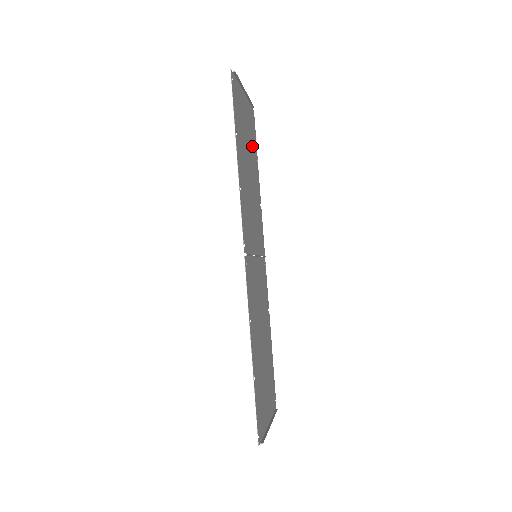
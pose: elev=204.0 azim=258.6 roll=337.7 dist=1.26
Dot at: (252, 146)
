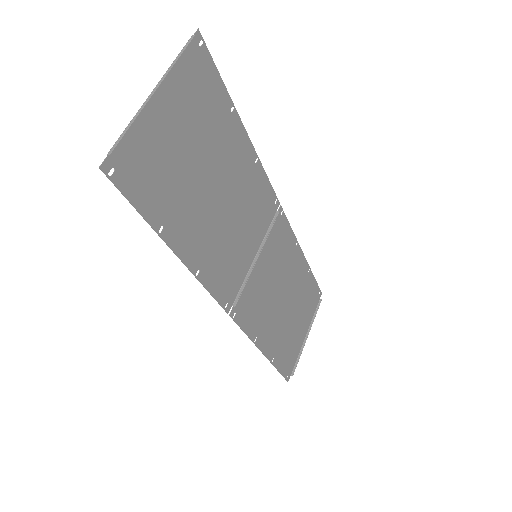
Dot at: (210, 123)
